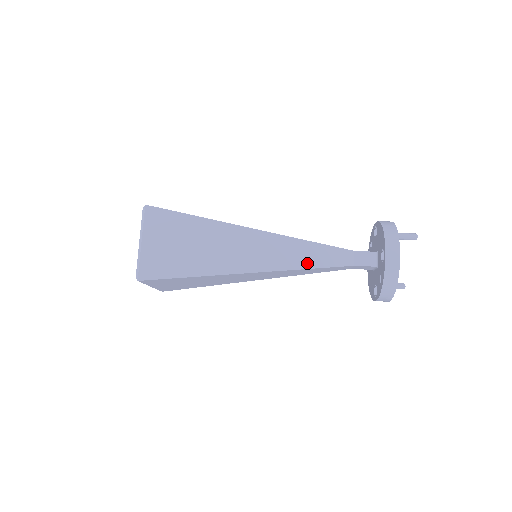
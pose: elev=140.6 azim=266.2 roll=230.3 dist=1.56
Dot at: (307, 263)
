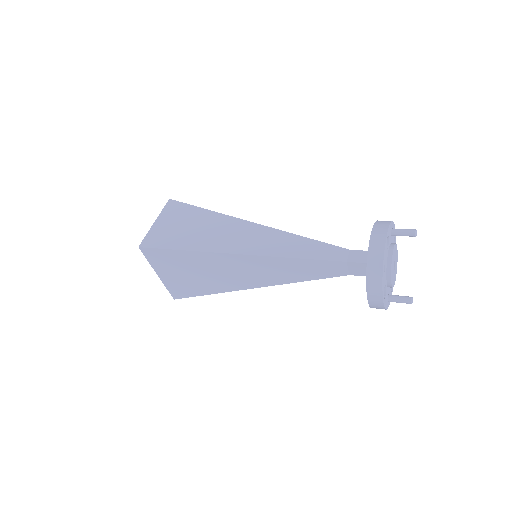
Dot at: (297, 253)
